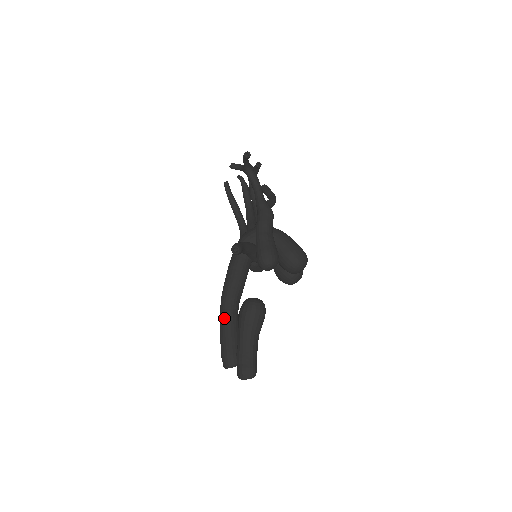
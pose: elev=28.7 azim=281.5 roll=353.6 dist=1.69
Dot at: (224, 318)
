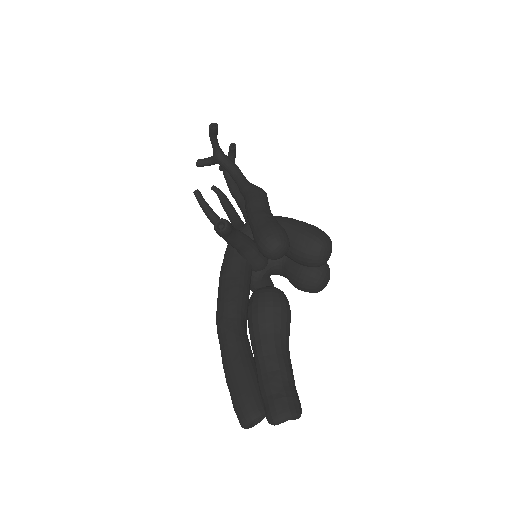
Dot at: (226, 345)
